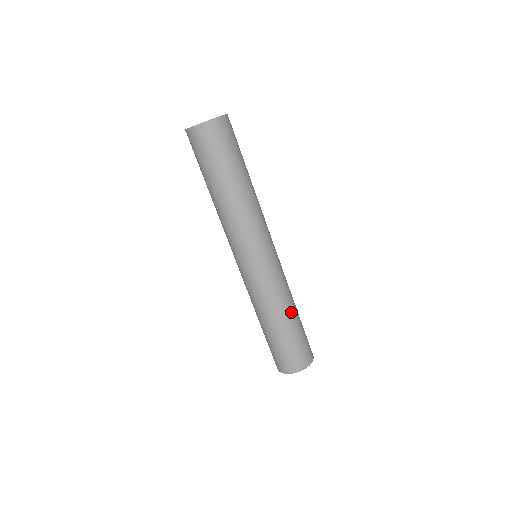
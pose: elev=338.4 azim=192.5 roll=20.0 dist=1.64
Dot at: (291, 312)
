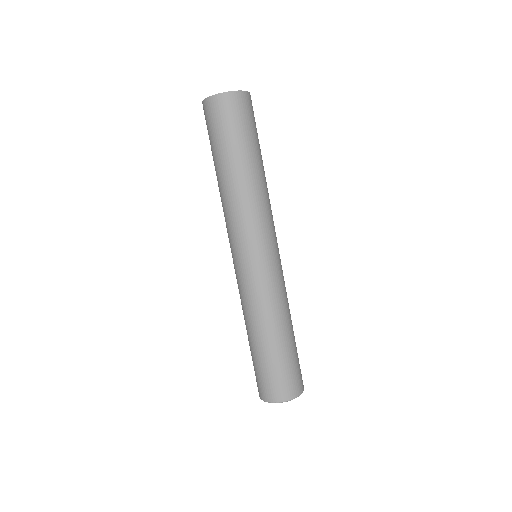
Dot at: (268, 332)
